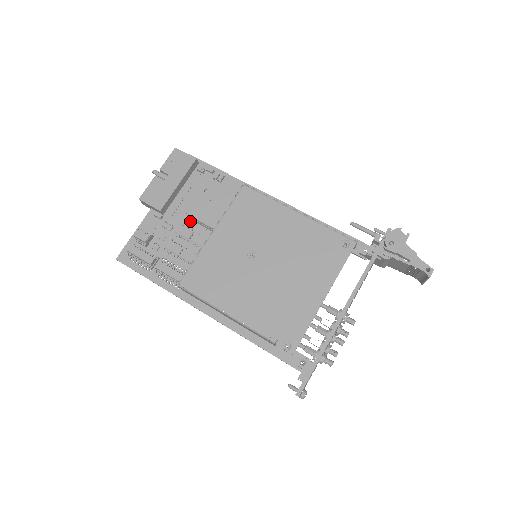
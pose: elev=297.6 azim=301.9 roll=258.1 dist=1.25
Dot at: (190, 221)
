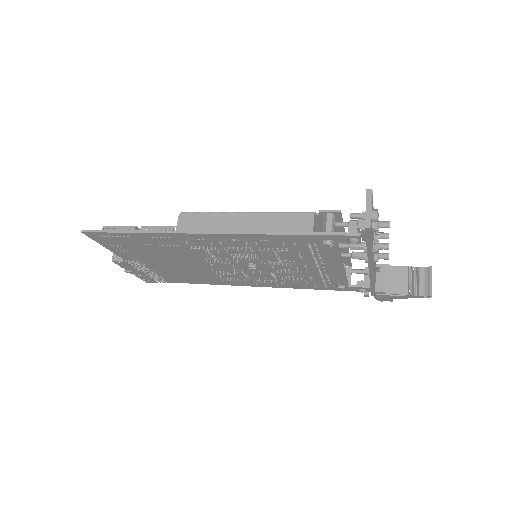
Dot at: occluded
